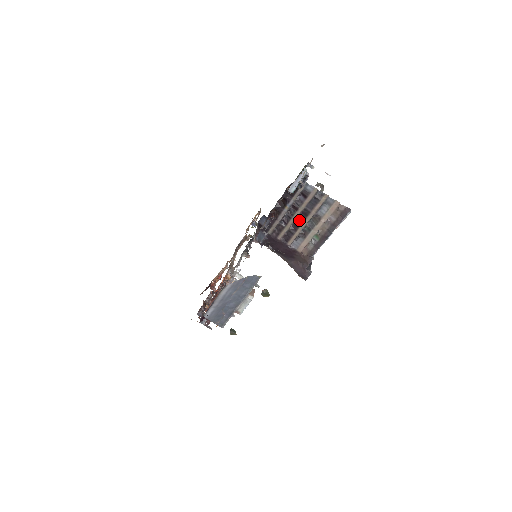
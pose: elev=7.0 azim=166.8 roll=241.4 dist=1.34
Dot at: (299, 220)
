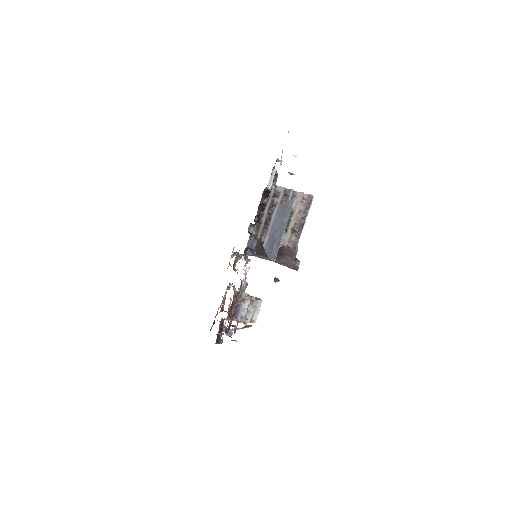
Dot at: occluded
